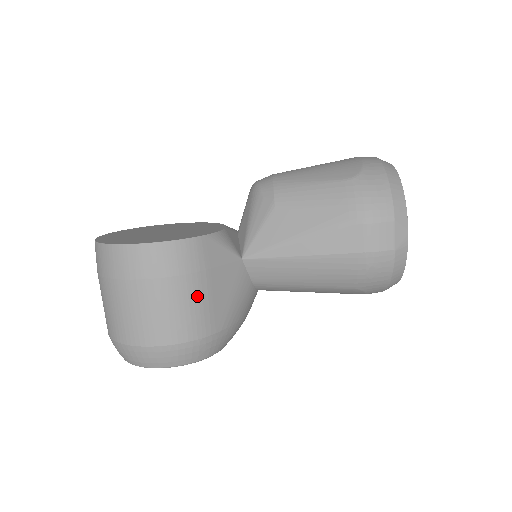
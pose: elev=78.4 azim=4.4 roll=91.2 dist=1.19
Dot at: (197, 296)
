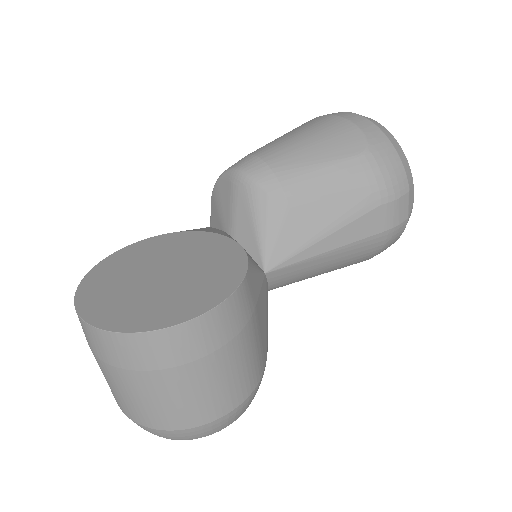
Dot at: (253, 343)
